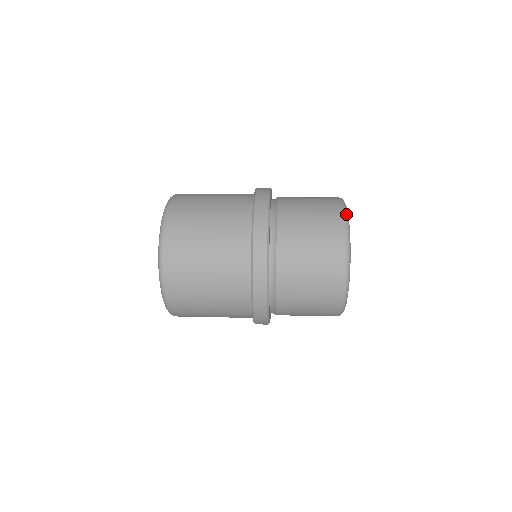
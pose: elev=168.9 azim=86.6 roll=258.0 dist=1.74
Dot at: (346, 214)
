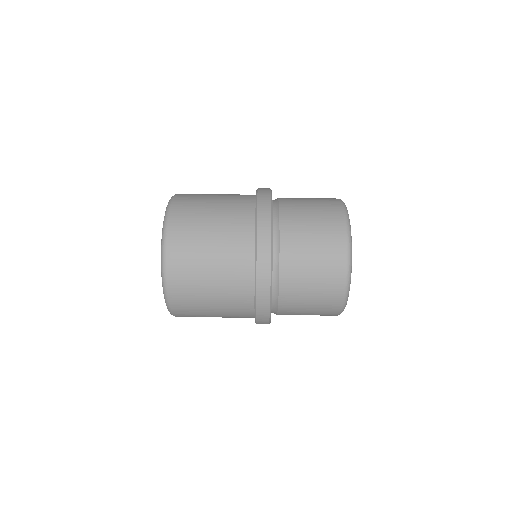
Dot at: (349, 272)
